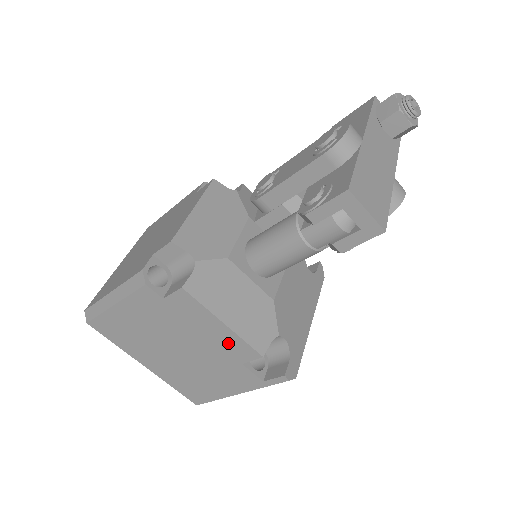
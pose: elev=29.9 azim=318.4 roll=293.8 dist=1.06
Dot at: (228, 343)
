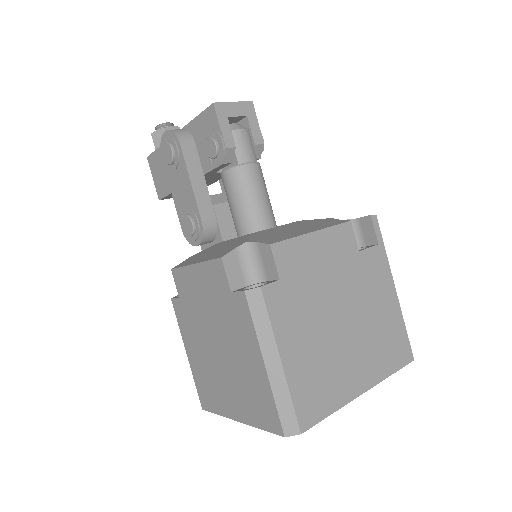
Dot at: (335, 247)
